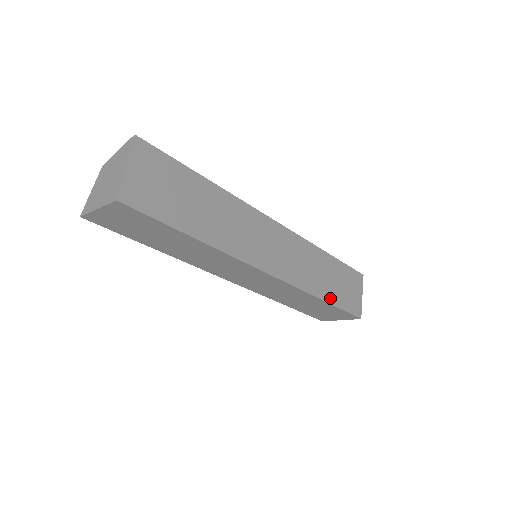
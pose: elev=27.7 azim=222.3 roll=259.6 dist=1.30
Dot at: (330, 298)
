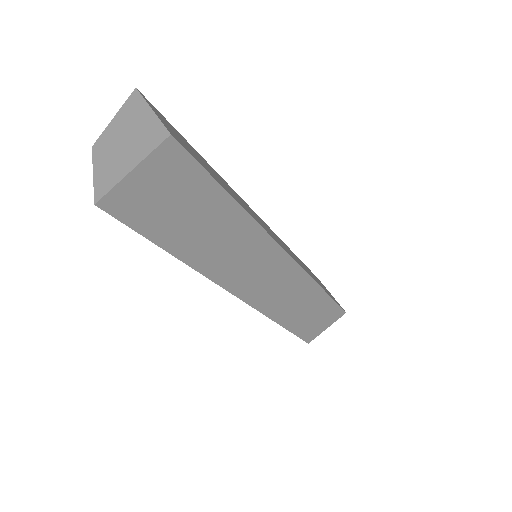
Dot at: occluded
